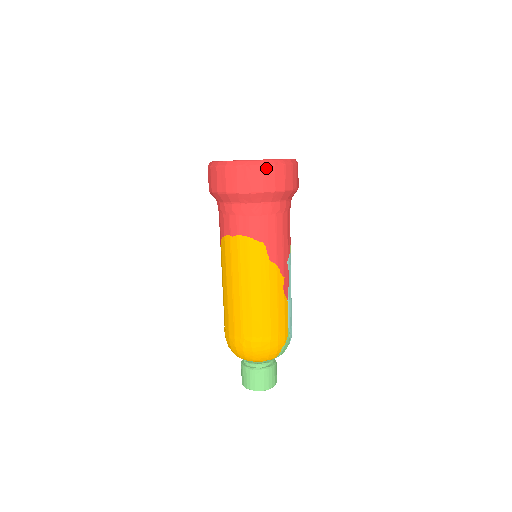
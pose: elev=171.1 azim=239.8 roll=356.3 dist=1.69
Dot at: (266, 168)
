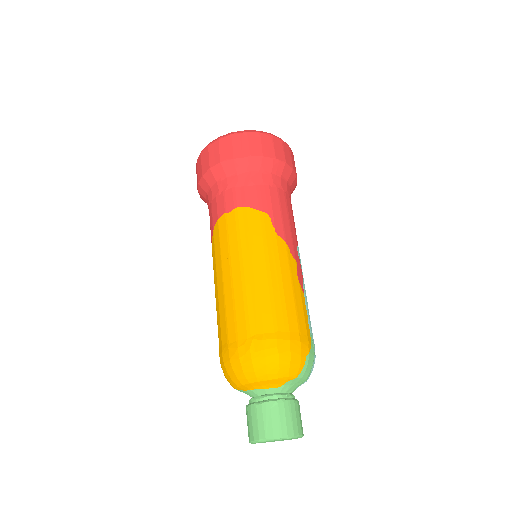
Dot at: (263, 136)
